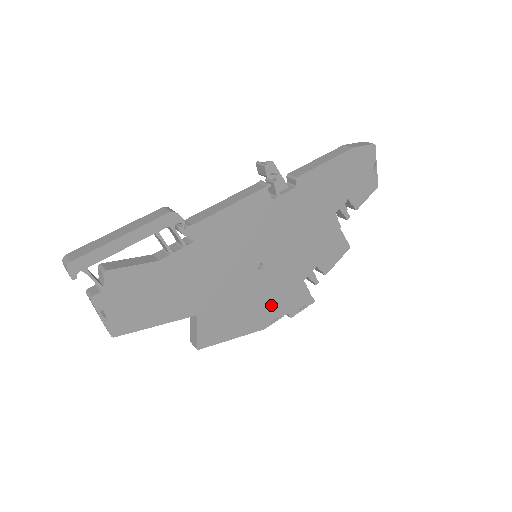
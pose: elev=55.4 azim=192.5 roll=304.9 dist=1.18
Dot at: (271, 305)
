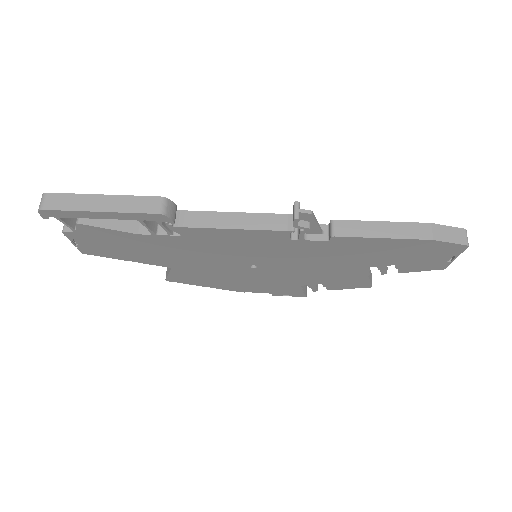
Dot at: (255, 285)
